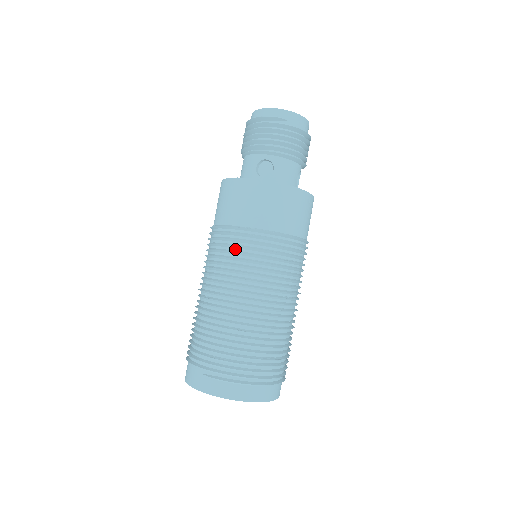
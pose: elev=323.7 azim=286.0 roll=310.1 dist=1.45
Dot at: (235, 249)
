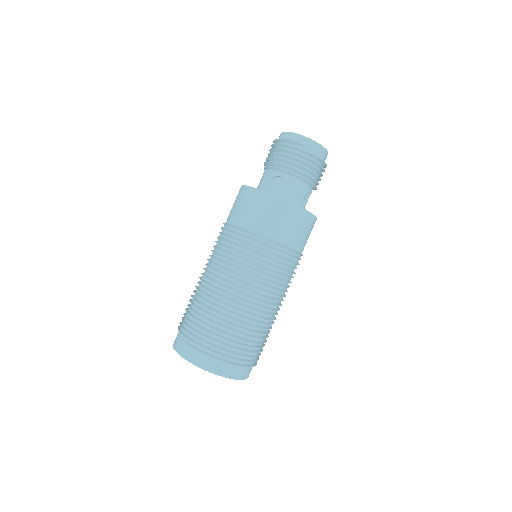
Dot at: (233, 246)
